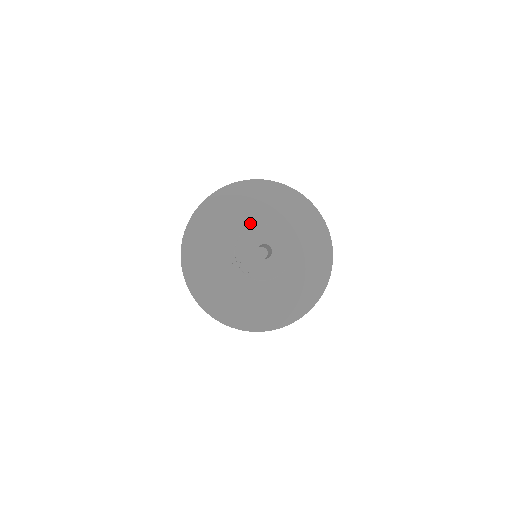
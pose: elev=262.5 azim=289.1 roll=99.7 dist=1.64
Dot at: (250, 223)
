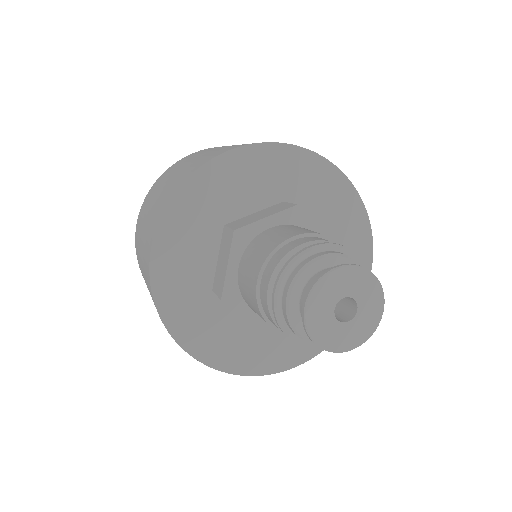
Dot at: (281, 275)
